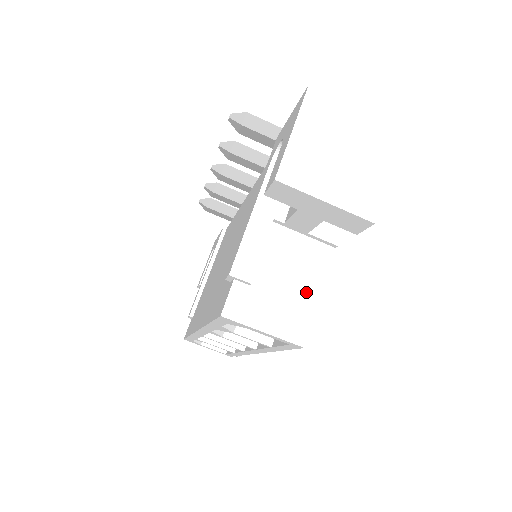
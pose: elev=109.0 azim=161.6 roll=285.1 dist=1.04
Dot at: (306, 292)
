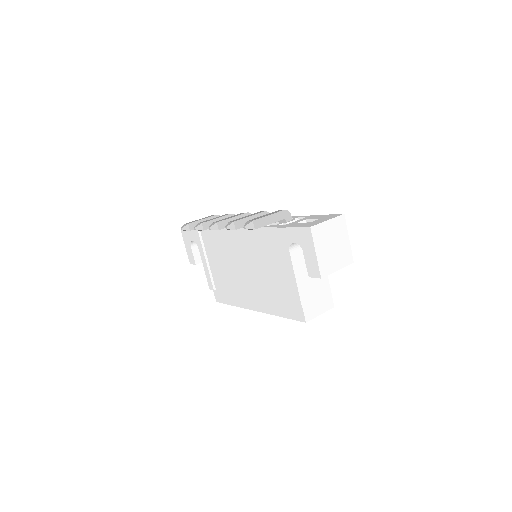
Dot at: (325, 288)
